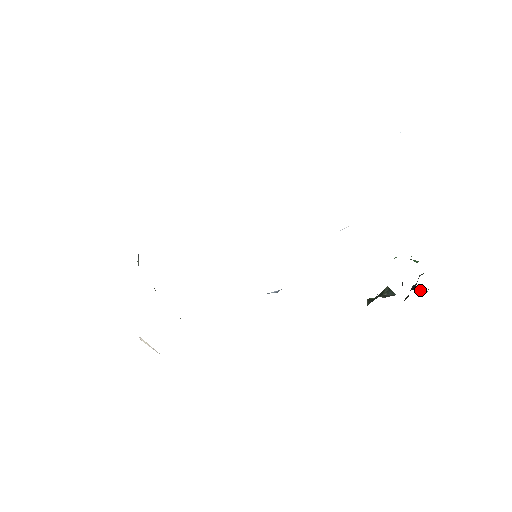
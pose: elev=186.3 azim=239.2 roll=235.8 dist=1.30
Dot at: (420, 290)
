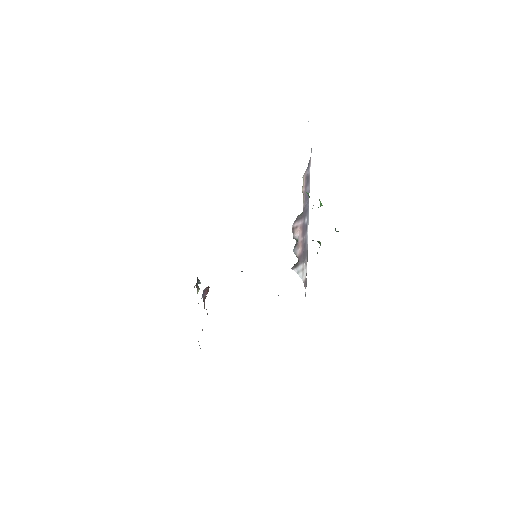
Dot at: occluded
